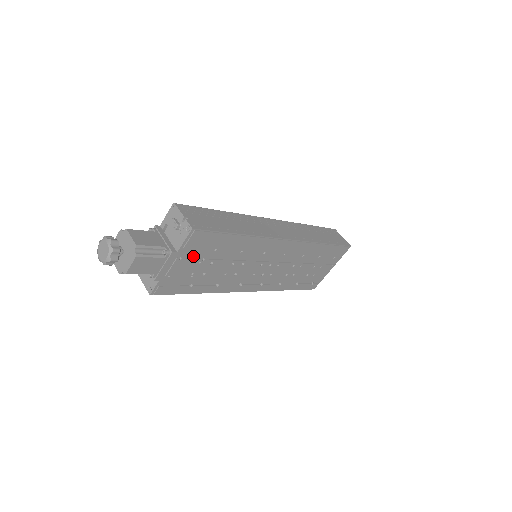
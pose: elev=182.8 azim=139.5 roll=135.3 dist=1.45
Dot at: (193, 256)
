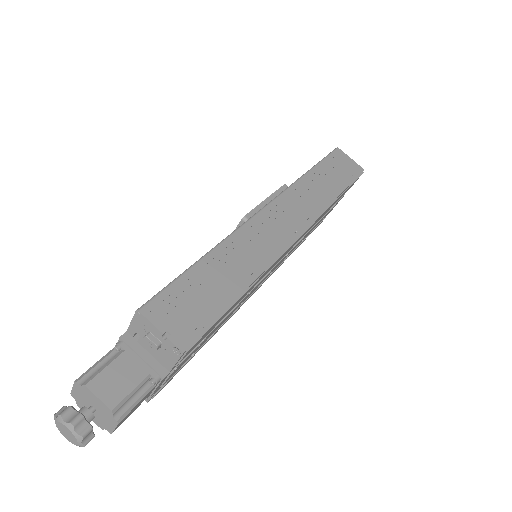
Dot at: occluded
